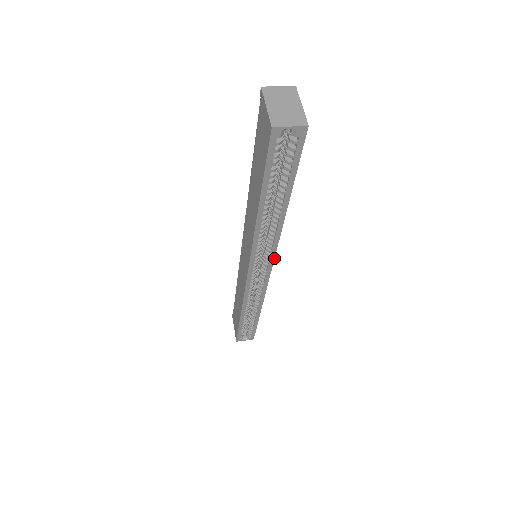
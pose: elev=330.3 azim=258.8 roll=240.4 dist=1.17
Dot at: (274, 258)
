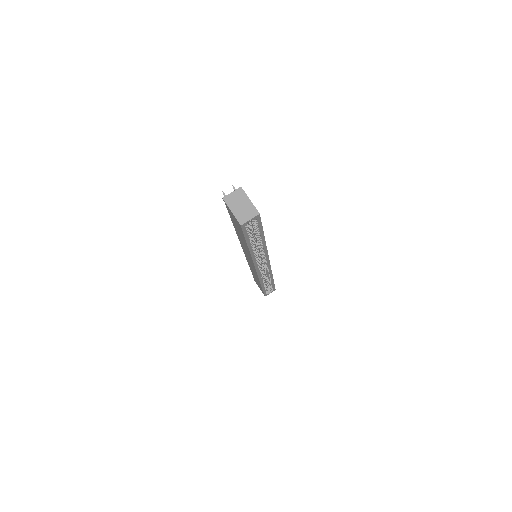
Dot at: (268, 257)
